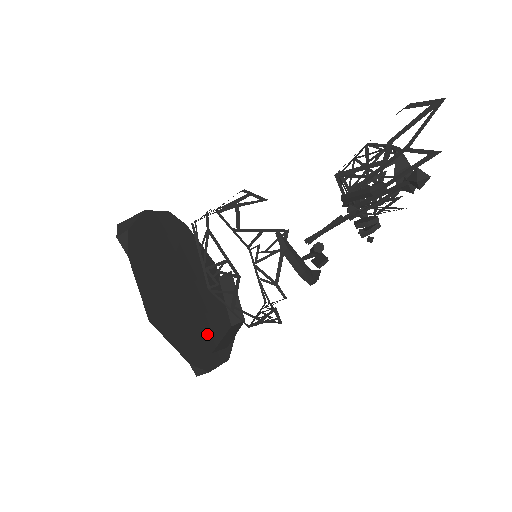
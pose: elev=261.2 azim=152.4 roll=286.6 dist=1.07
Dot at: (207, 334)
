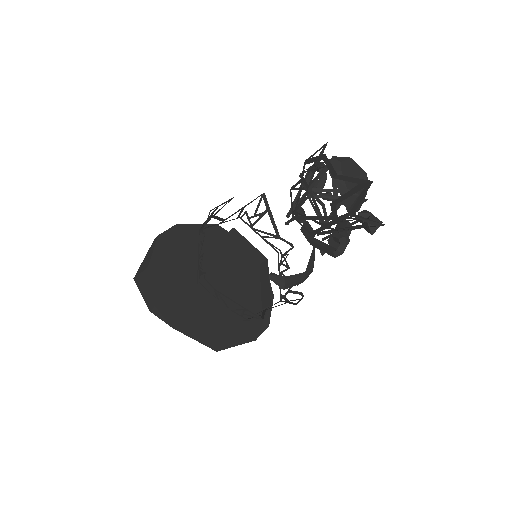
Dot at: (250, 300)
